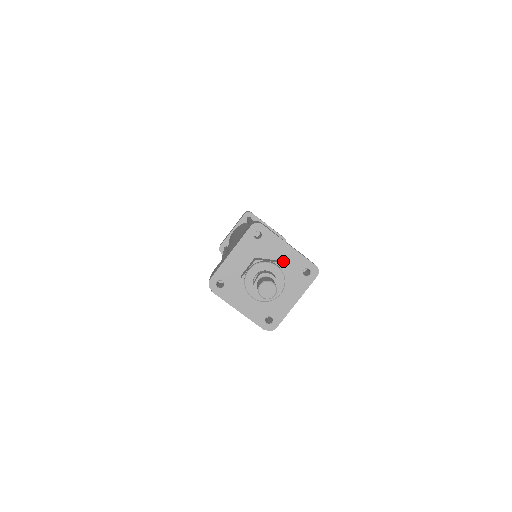
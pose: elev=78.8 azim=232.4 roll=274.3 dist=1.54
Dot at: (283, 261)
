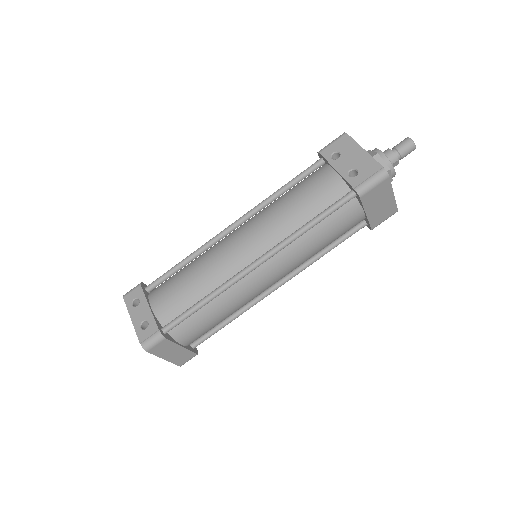
Dot at: occluded
